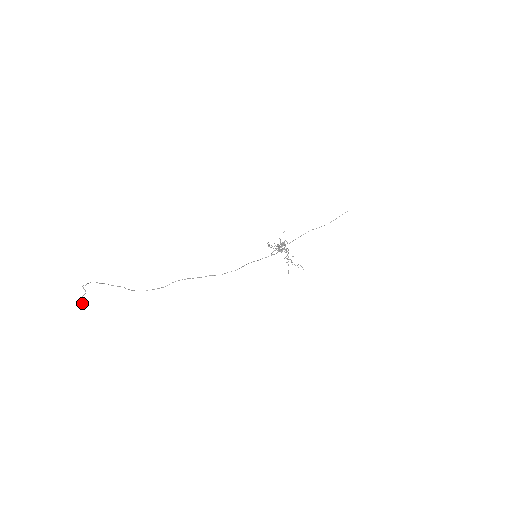
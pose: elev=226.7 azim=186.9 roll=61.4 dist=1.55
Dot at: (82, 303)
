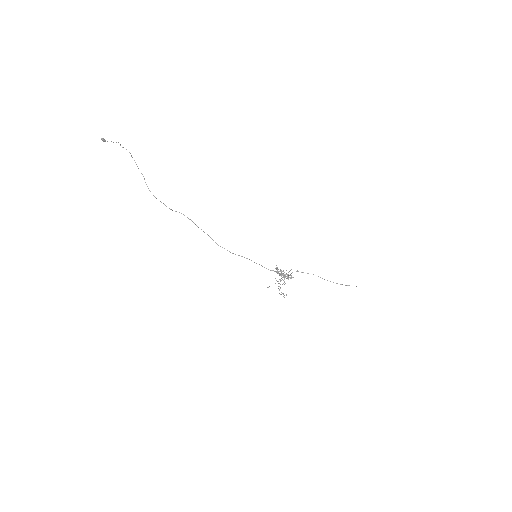
Dot at: (104, 139)
